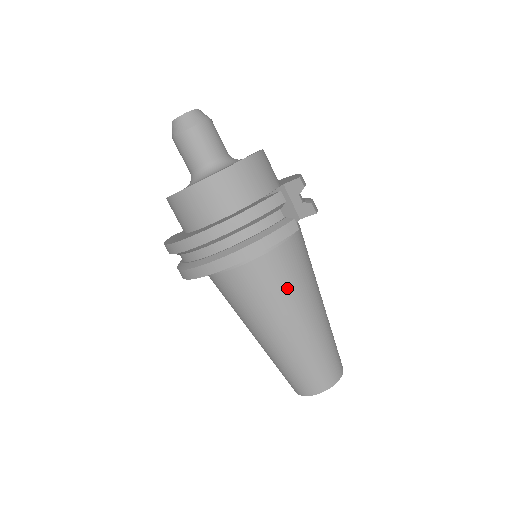
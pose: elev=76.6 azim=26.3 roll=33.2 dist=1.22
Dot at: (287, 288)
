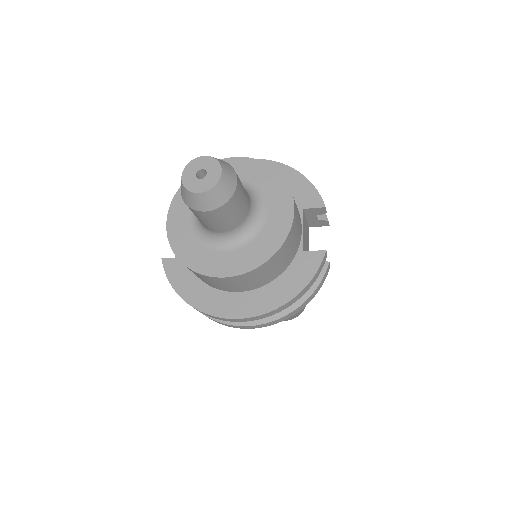
Dot at: occluded
